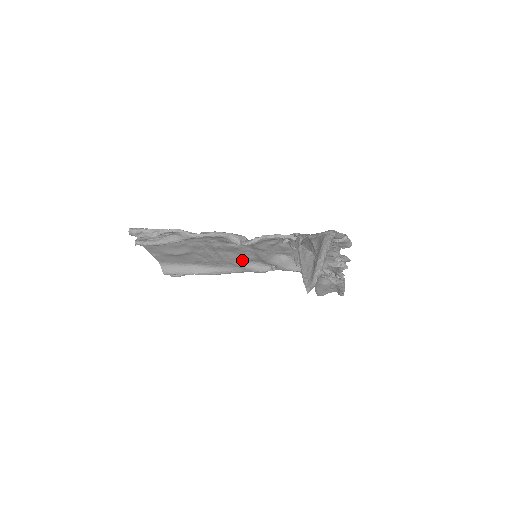
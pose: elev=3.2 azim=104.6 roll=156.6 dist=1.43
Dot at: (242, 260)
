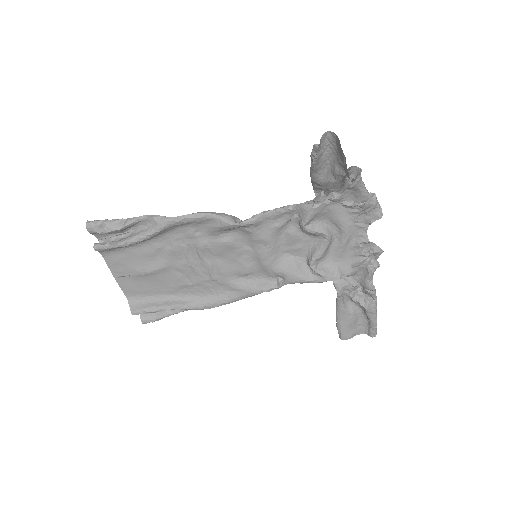
Dot at: (237, 275)
